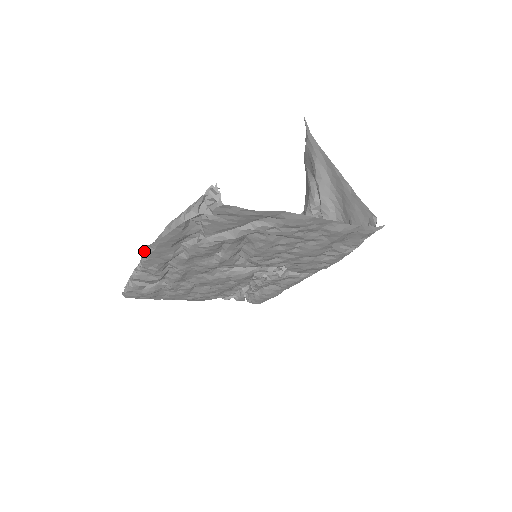
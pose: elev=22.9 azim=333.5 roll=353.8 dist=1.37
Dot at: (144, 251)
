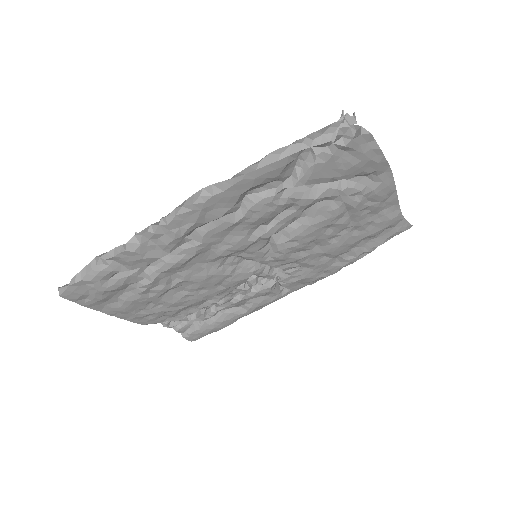
Dot at: occluded
